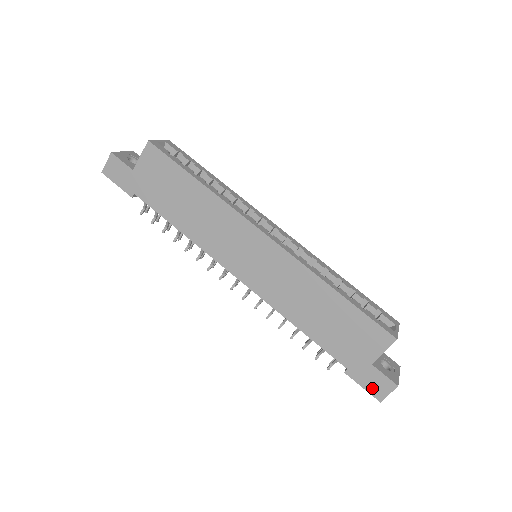
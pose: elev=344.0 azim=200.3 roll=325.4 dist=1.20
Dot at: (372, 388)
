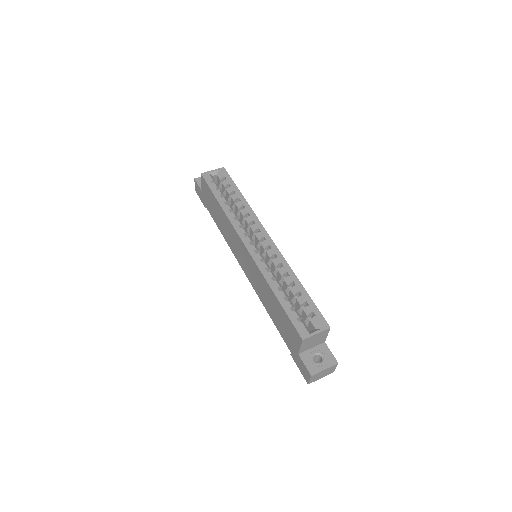
Dot at: (302, 372)
